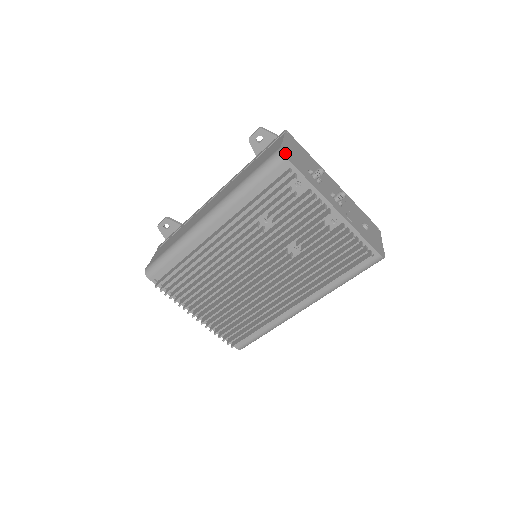
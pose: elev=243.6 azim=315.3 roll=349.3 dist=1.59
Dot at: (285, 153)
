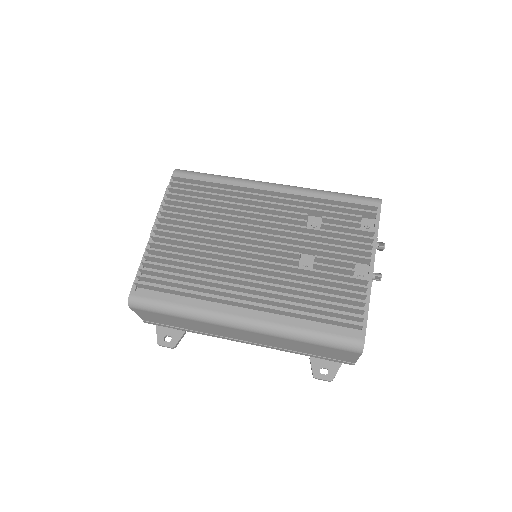
Dot at: occluded
